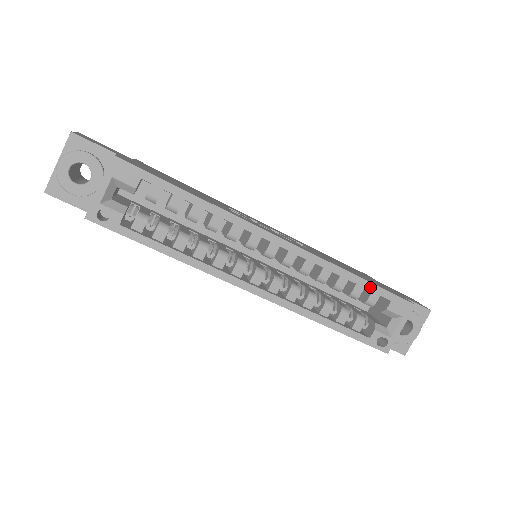
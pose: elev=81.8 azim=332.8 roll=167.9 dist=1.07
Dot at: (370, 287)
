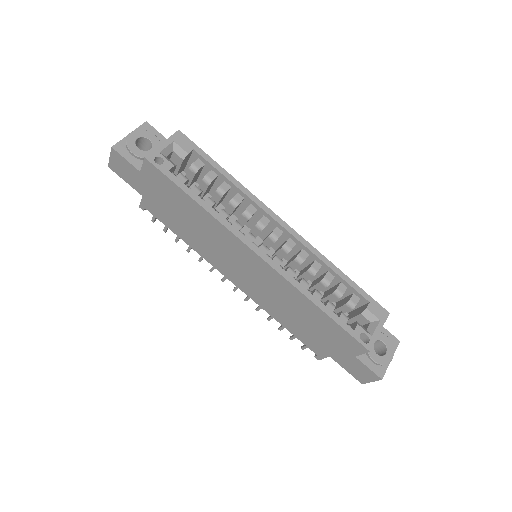
Dot at: (352, 285)
